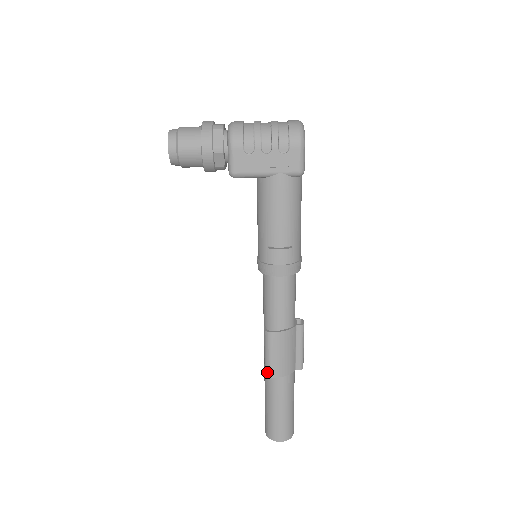
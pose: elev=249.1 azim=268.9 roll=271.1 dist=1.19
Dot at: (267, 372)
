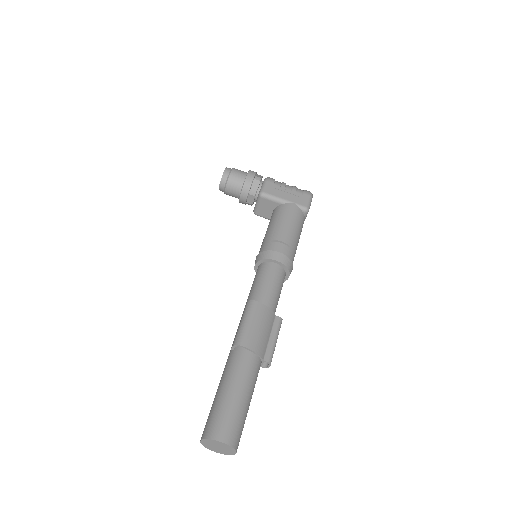
Dot at: (237, 340)
